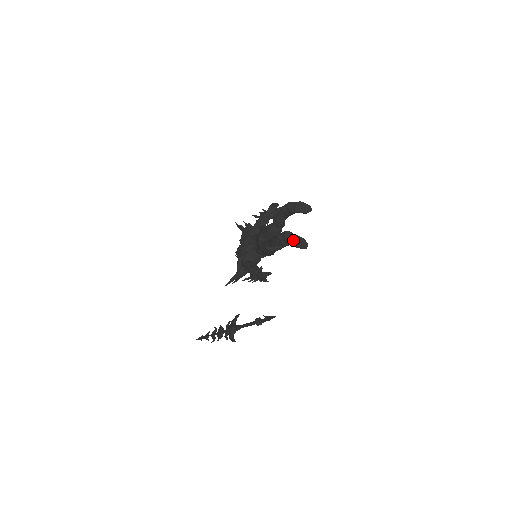
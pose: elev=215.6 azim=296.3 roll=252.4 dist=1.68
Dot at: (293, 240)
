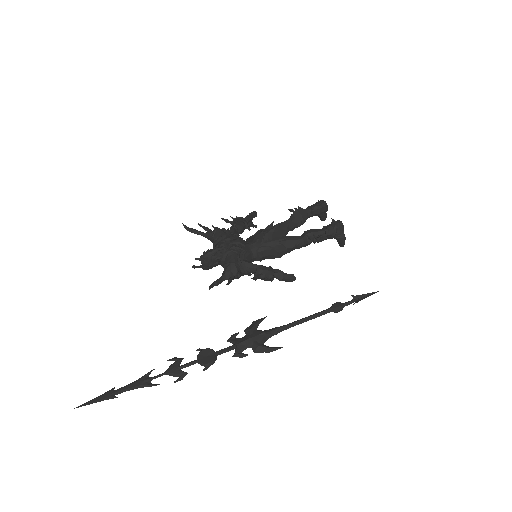
Dot at: (342, 232)
